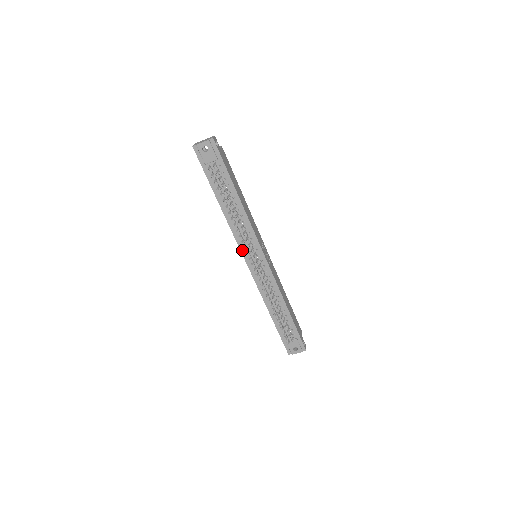
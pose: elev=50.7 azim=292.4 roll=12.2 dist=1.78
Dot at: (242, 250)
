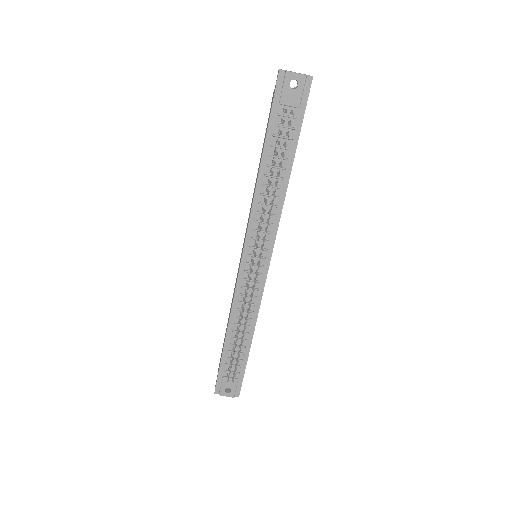
Dot at: (248, 240)
